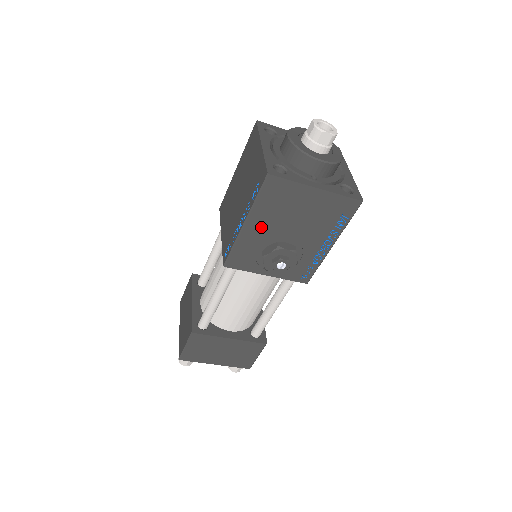
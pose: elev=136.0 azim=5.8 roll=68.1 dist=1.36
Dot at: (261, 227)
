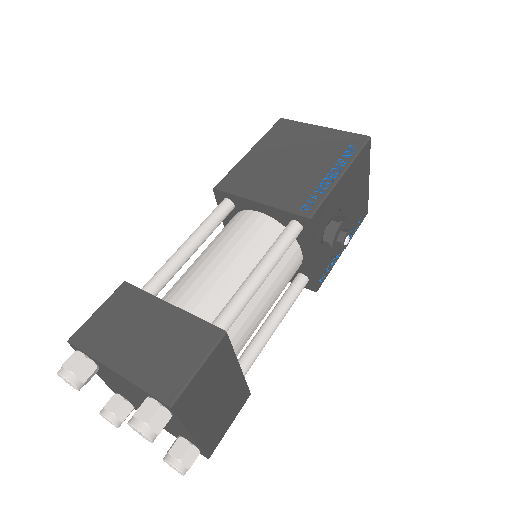
Dot at: (343, 189)
